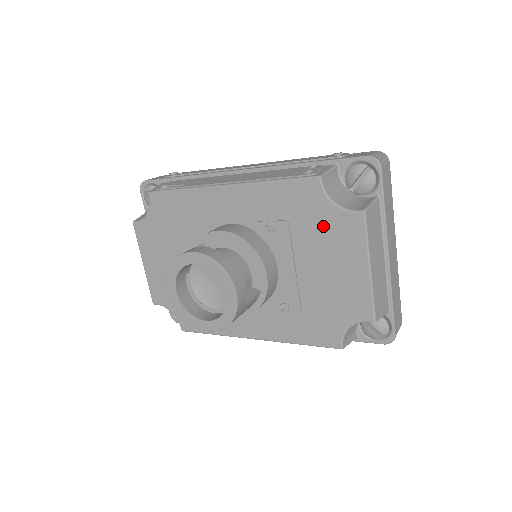
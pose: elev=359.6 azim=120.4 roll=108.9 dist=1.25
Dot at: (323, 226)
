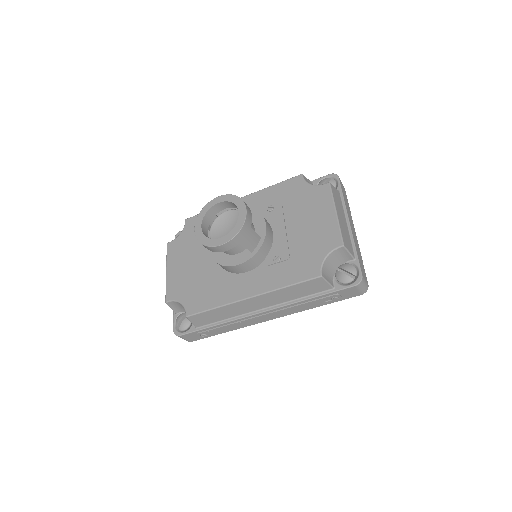
Dot at: (304, 198)
